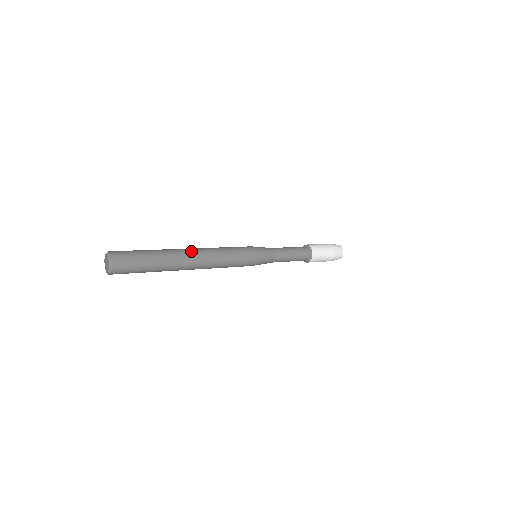
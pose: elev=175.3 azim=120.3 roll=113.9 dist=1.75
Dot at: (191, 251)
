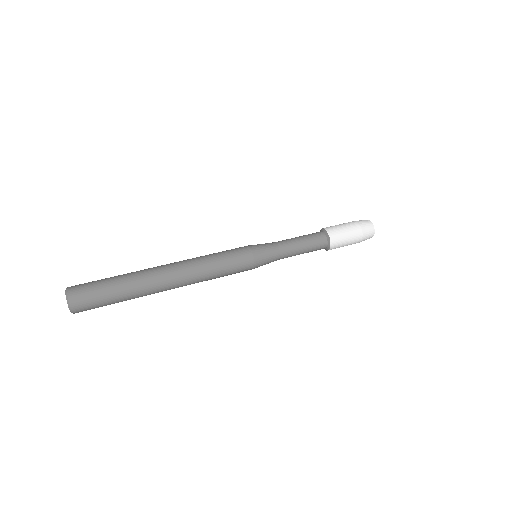
Dot at: (169, 275)
